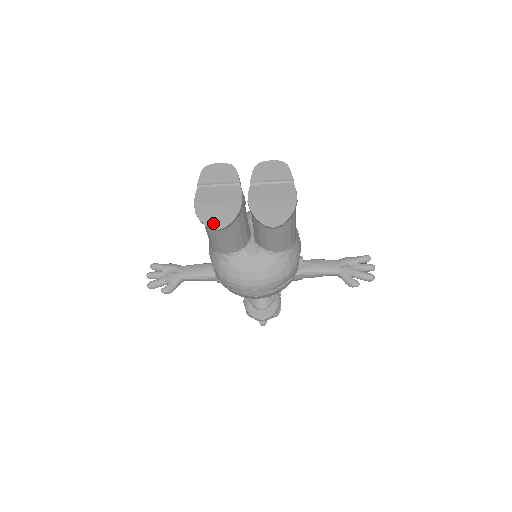
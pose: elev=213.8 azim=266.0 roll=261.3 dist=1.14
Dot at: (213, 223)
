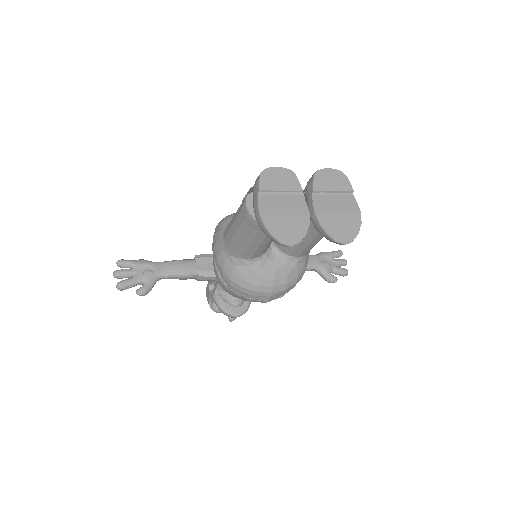
Dot at: (286, 238)
